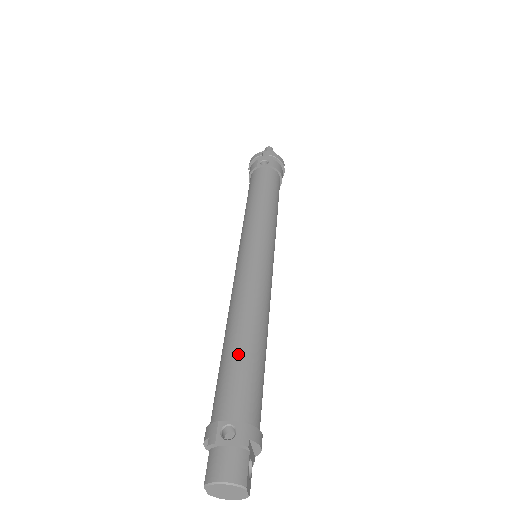
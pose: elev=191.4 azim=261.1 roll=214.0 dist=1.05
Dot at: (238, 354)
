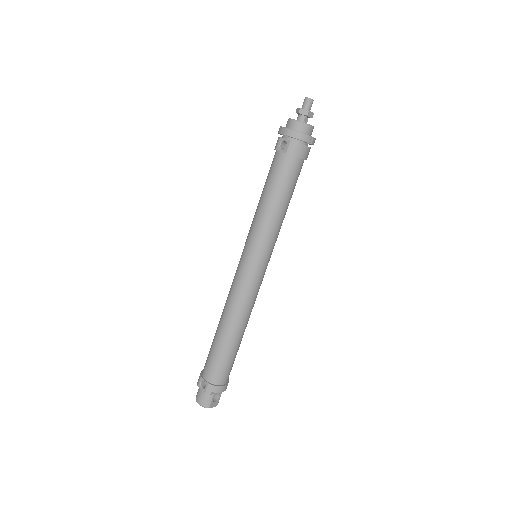
Dot at: (216, 344)
